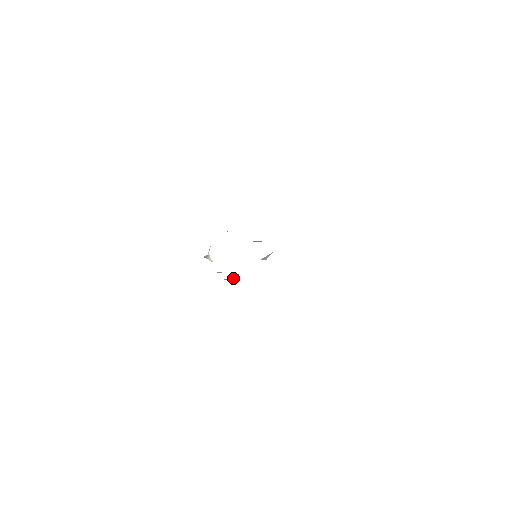
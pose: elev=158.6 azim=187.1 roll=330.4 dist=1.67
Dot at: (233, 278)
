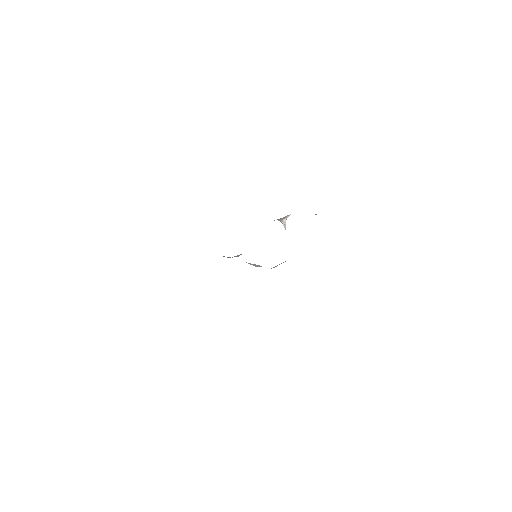
Dot at: (227, 257)
